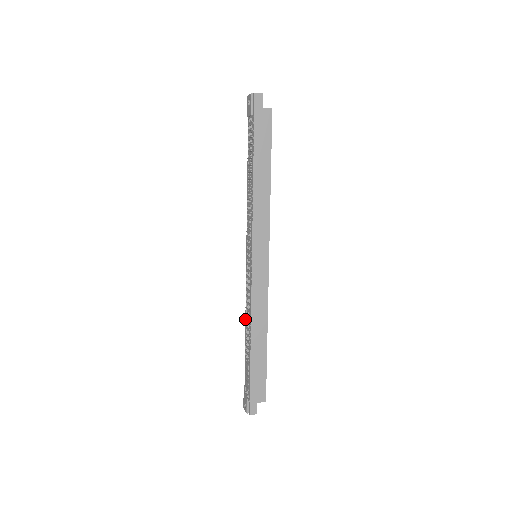
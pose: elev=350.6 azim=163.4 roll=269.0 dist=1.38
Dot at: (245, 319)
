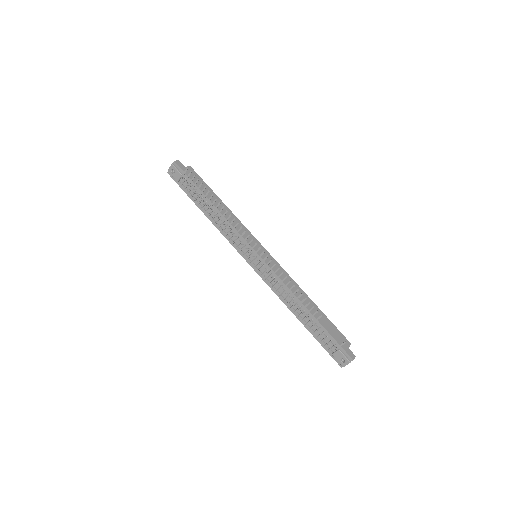
Dot at: (289, 297)
